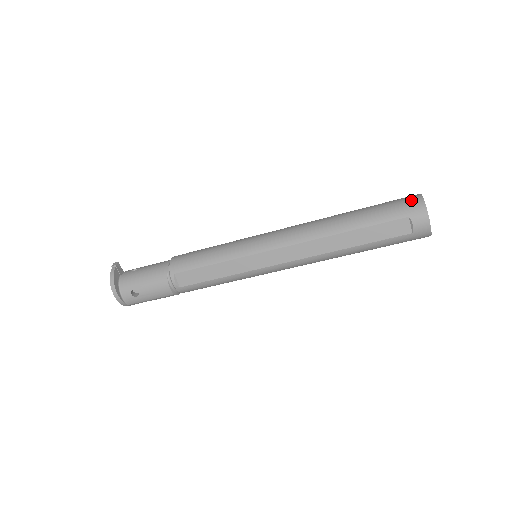
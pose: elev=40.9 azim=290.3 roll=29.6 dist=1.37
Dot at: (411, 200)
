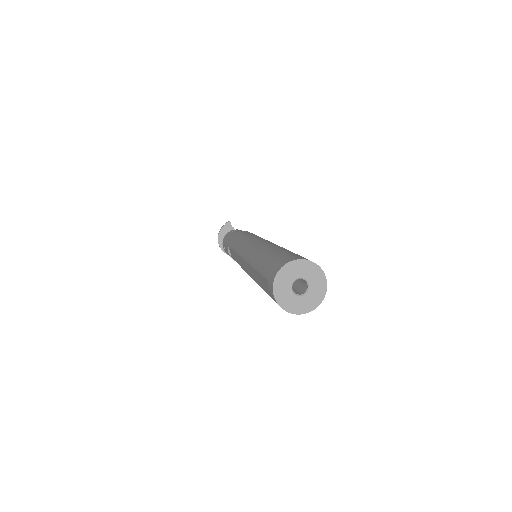
Dot at: (280, 263)
